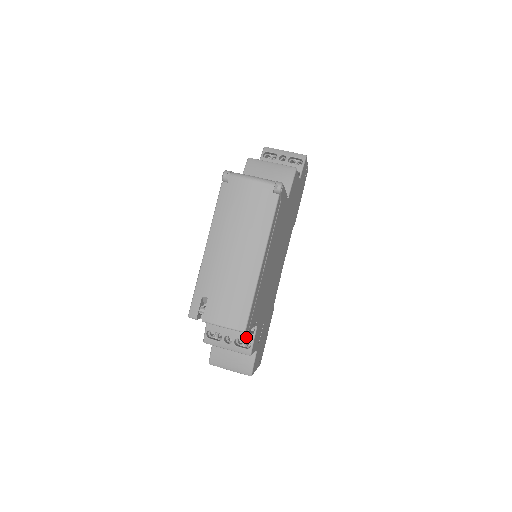
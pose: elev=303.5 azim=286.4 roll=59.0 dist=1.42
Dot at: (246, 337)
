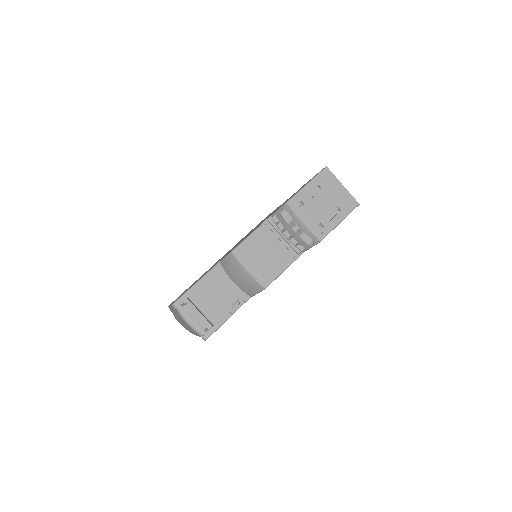
Dot at: occluded
